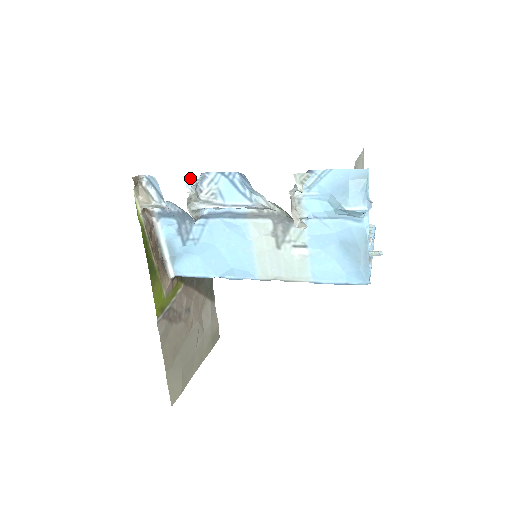
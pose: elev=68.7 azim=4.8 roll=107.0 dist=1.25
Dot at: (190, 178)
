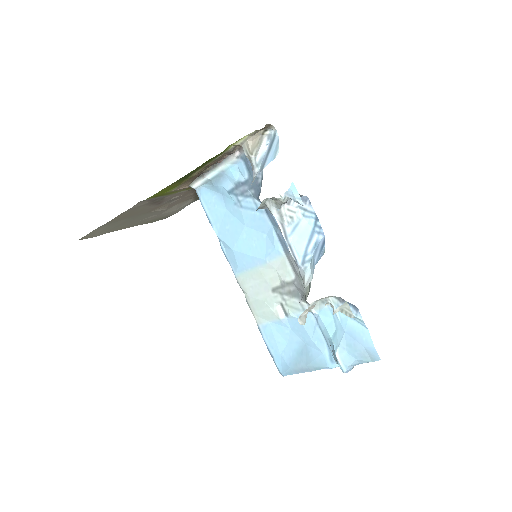
Dot at: (296, 193)
